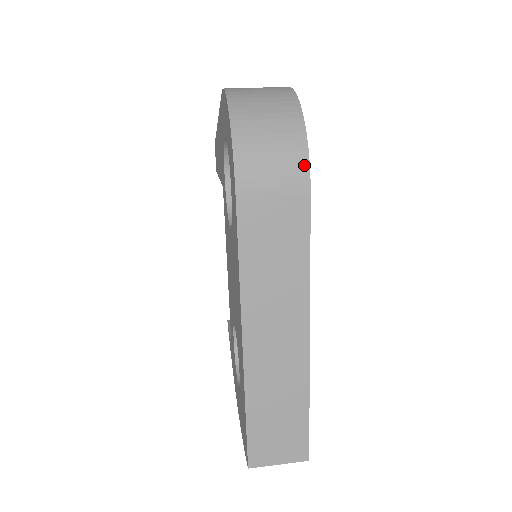
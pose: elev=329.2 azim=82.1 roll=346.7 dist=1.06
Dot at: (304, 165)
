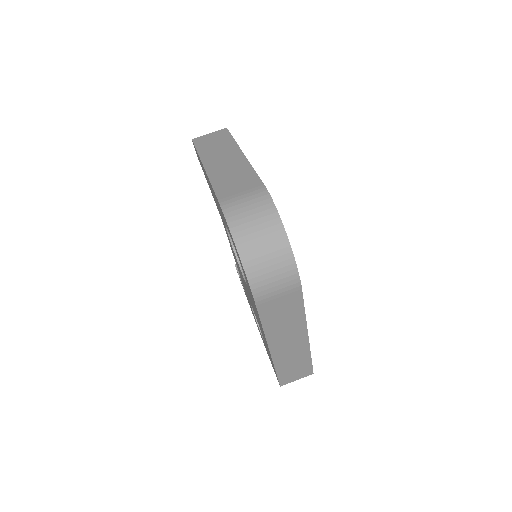
Dot at: (296, 277)
